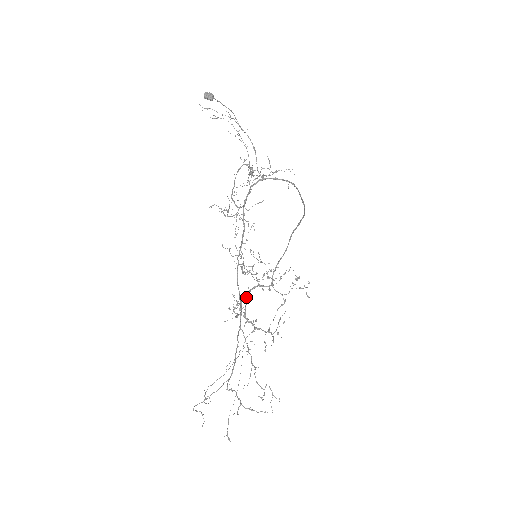
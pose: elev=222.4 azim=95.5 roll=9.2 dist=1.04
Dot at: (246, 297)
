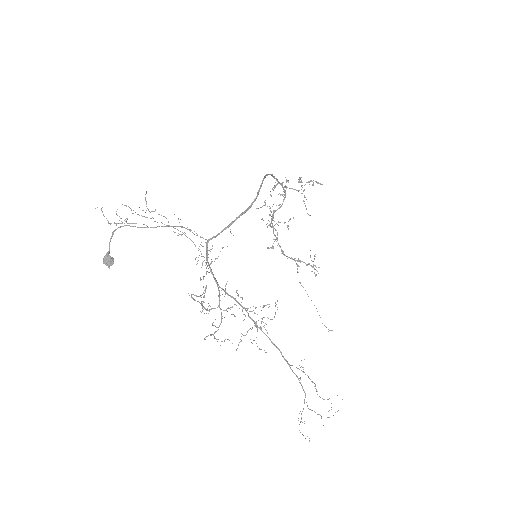
Dot at: (273, 233)
